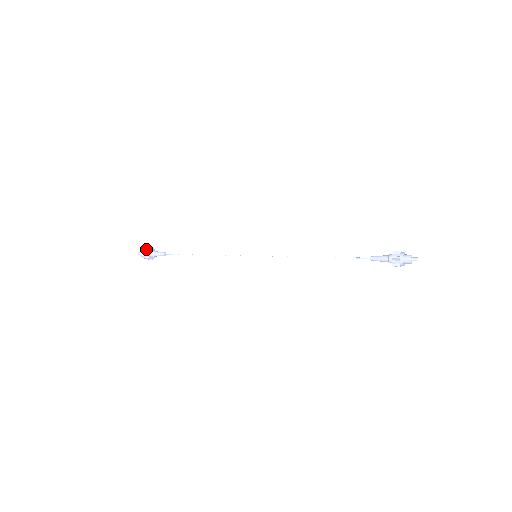
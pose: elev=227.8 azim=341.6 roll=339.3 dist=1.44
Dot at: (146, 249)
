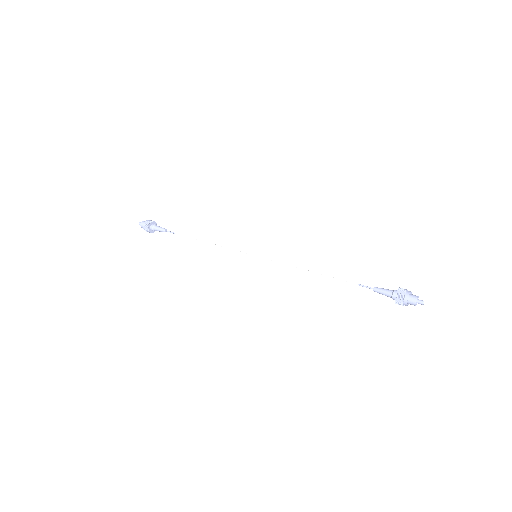
Dot at: (145, 224)
